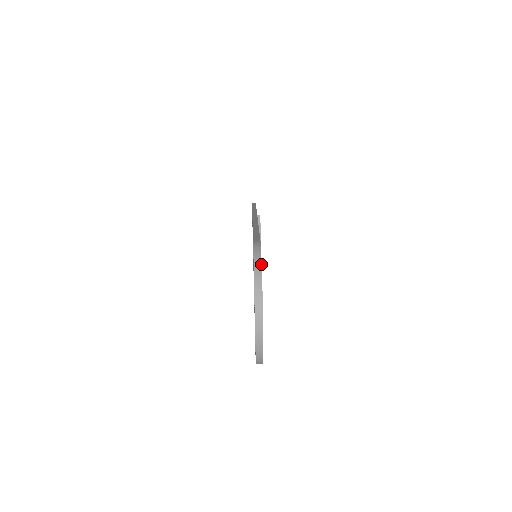
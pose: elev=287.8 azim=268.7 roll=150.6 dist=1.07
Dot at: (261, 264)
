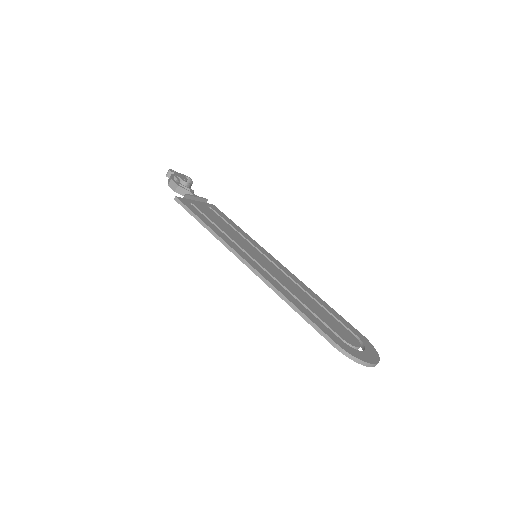
Dot at: (358, 359)
